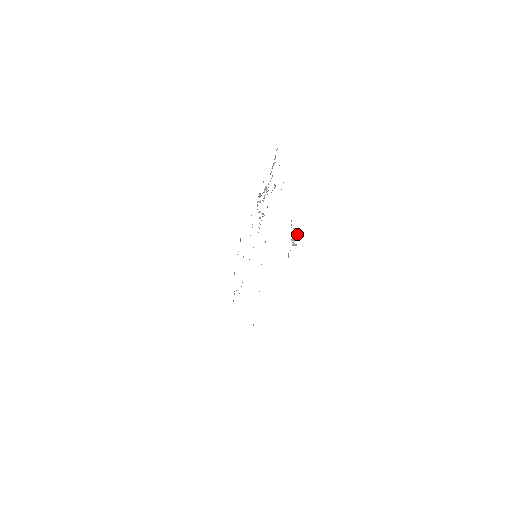
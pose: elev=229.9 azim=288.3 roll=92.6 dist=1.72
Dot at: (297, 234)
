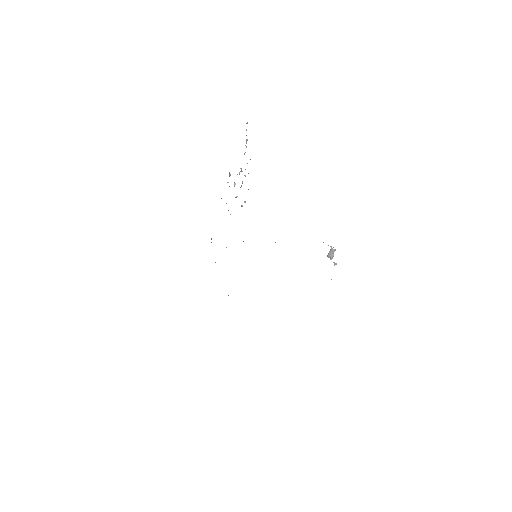
Dot at: (334, 251)
